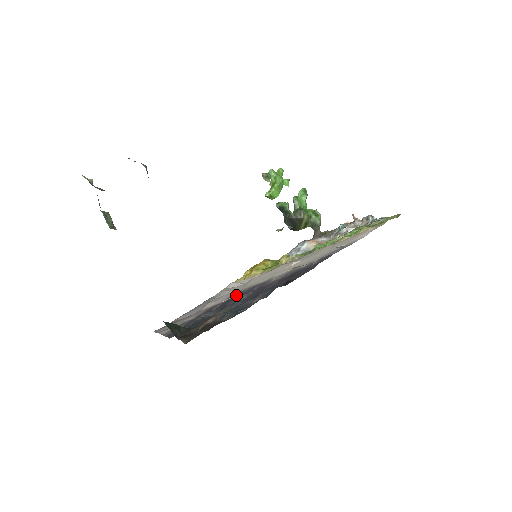
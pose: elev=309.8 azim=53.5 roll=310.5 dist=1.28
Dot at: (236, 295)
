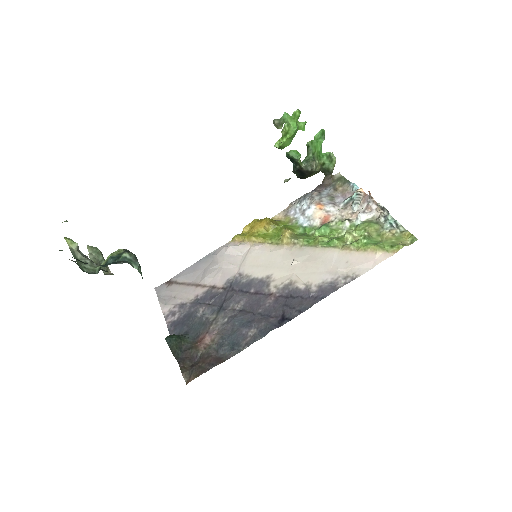
Dot at: (233, 283)
